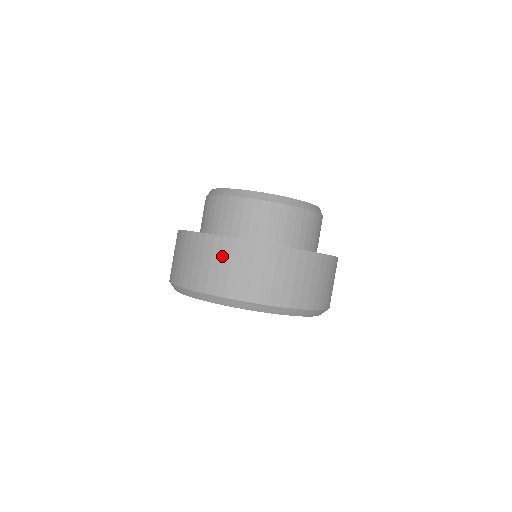
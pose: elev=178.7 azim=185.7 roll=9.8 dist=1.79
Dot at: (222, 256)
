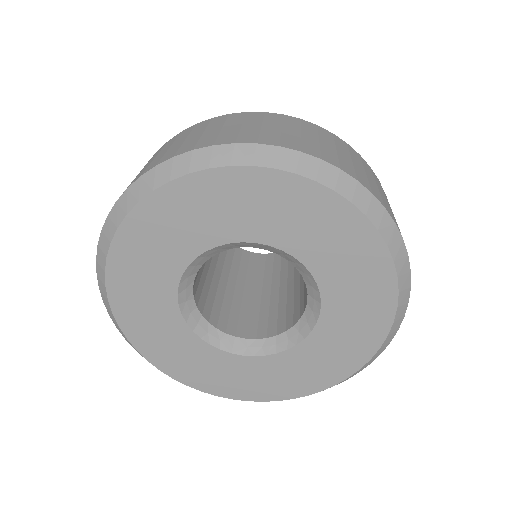
Dot at: (226, 122)
